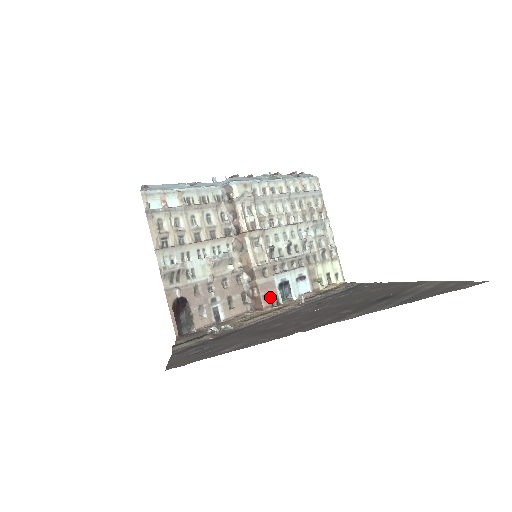
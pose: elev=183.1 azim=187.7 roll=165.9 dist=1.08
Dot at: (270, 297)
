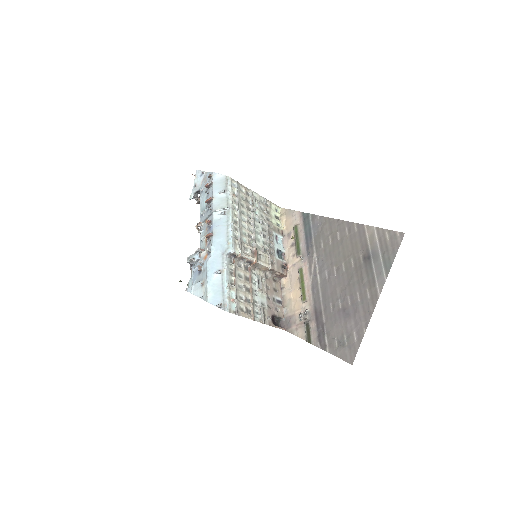
Dot at: (282, 267)
